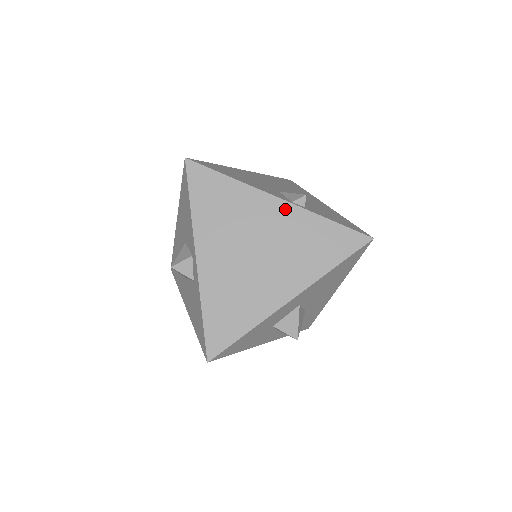
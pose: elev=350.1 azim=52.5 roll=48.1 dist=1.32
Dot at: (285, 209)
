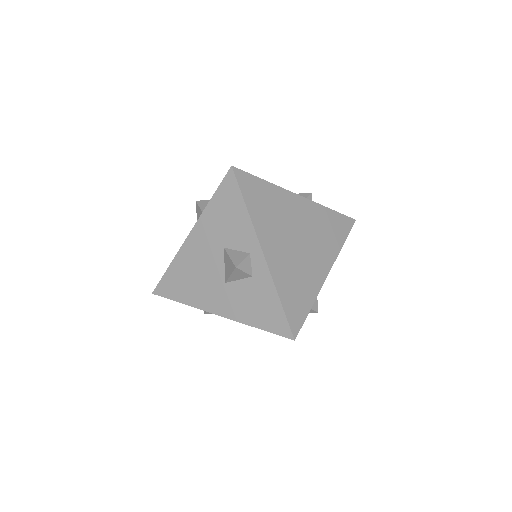
Dot at: (306, 204)
